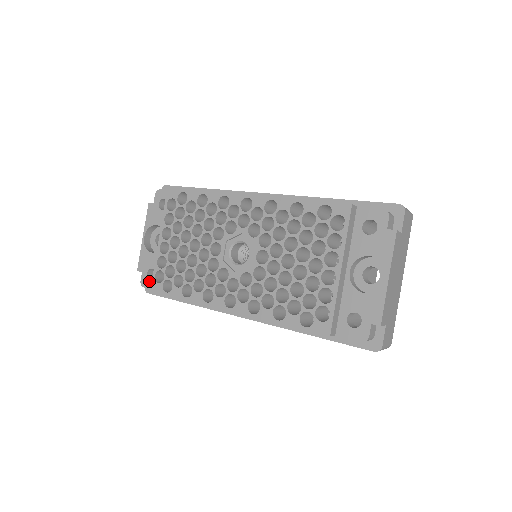
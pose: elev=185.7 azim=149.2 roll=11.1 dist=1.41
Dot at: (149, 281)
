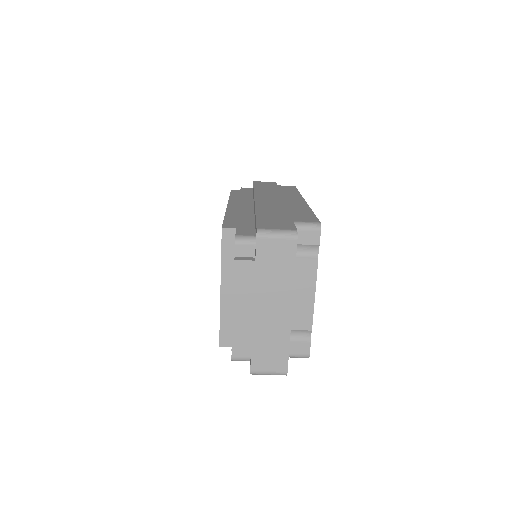
Dot at: occluded
